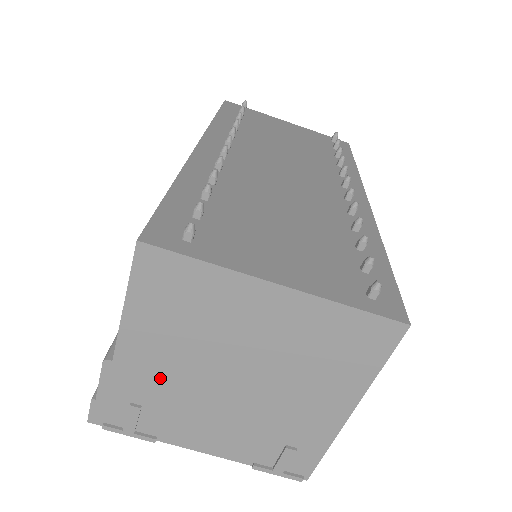
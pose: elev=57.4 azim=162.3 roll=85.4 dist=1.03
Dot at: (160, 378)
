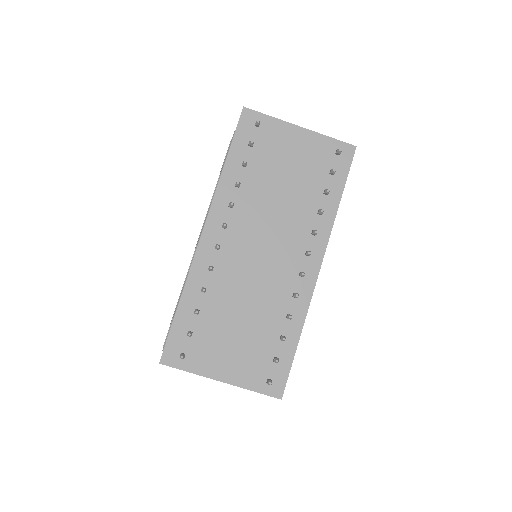
Dot at: occluded
